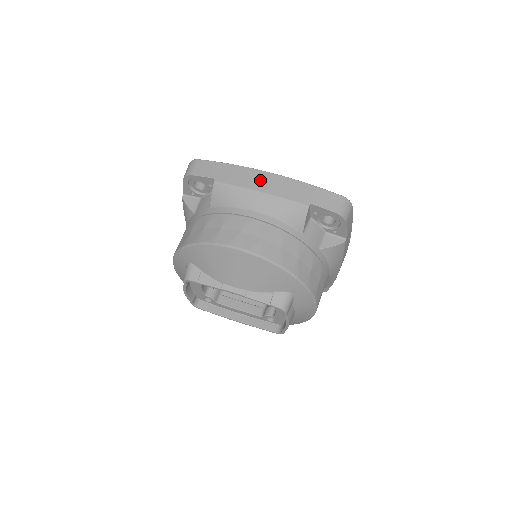
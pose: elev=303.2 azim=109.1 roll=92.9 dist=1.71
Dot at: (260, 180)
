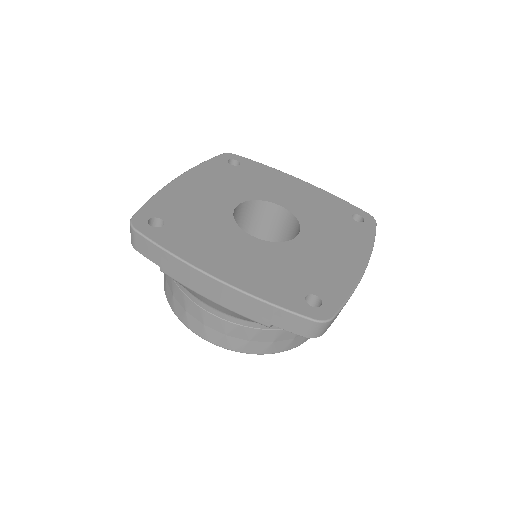
Dot at: (208, 287)
